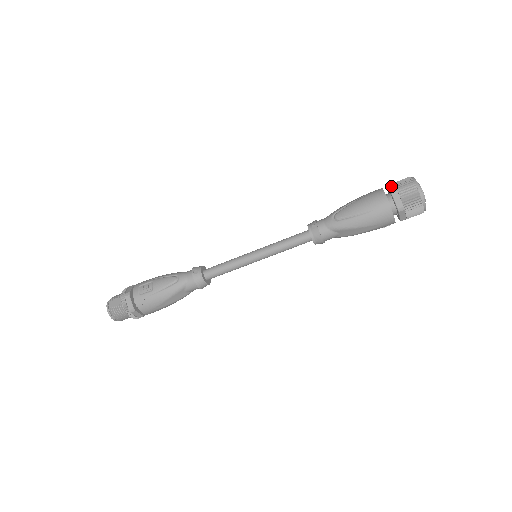
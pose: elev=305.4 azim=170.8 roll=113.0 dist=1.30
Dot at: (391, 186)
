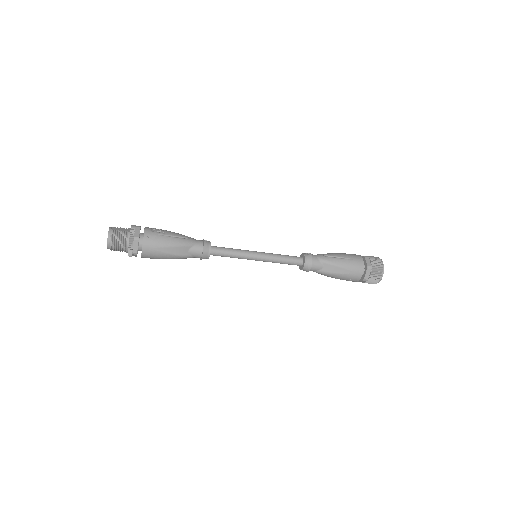
Dot at: occluded
